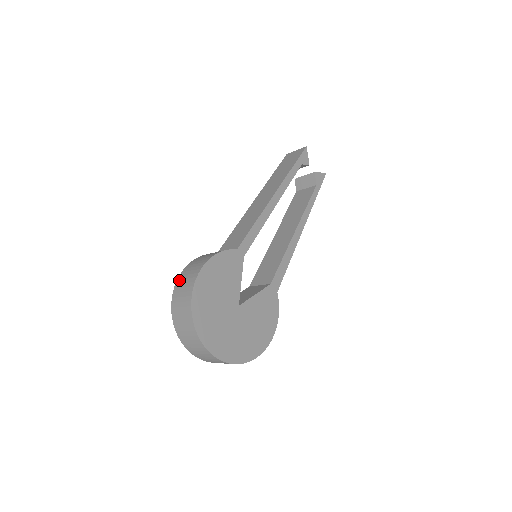
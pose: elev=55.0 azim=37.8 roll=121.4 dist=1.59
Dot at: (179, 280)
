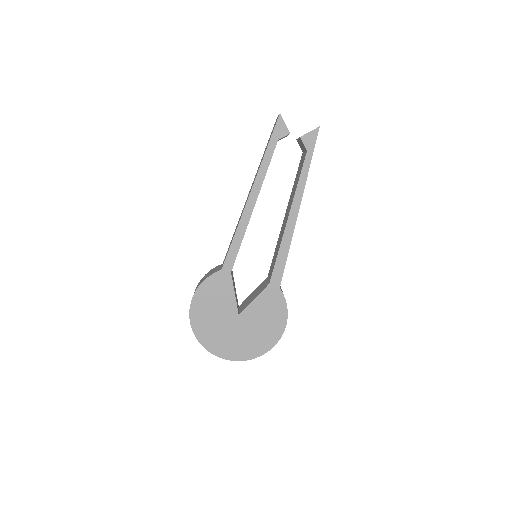
Dot at: occluded
